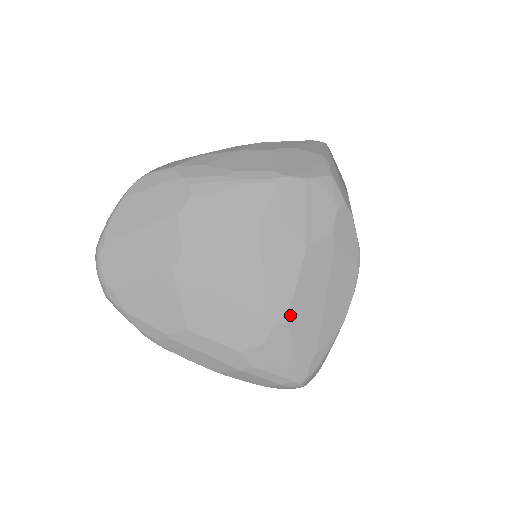
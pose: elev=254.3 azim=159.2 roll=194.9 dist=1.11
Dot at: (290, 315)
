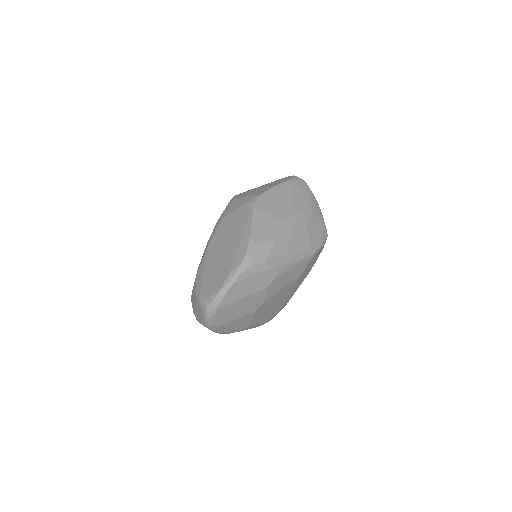
Dot at: occluded
